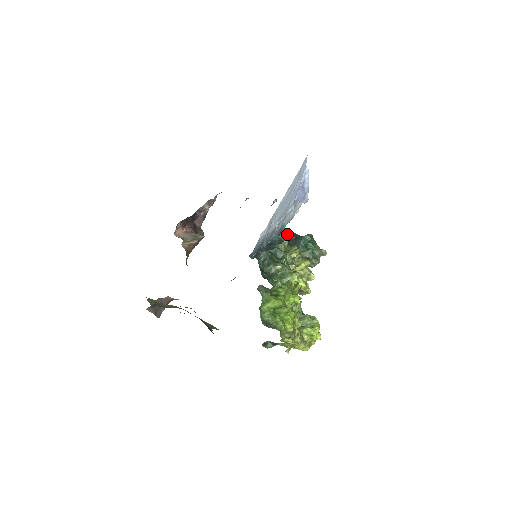
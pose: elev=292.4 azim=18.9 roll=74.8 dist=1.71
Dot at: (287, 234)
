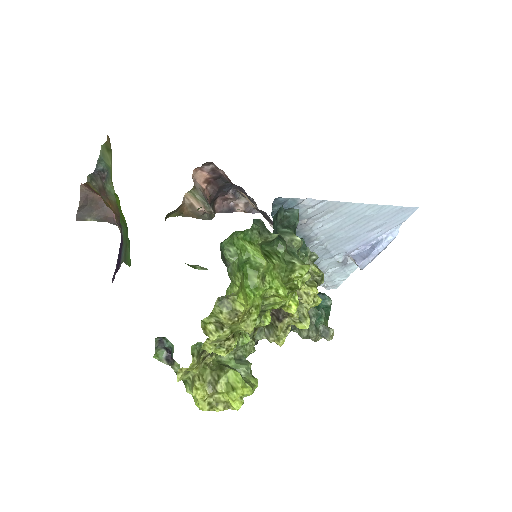
Dot at: occluded
